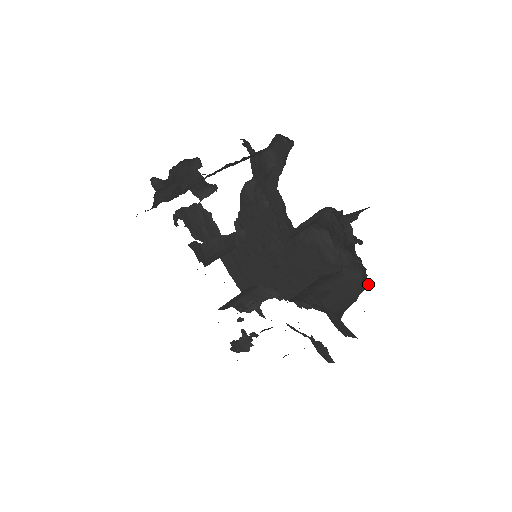
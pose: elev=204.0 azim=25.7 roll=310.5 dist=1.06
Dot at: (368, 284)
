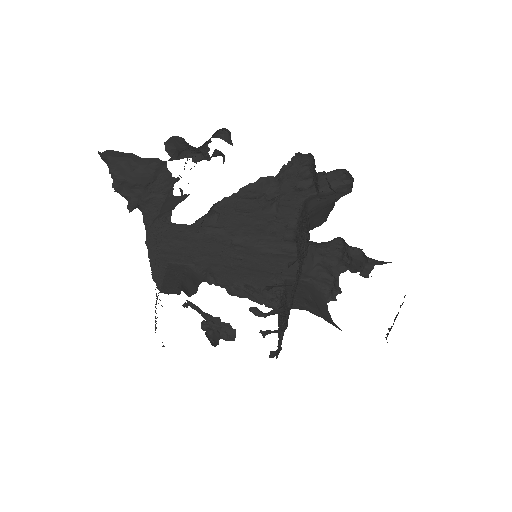
Dot at: (335, 298)
